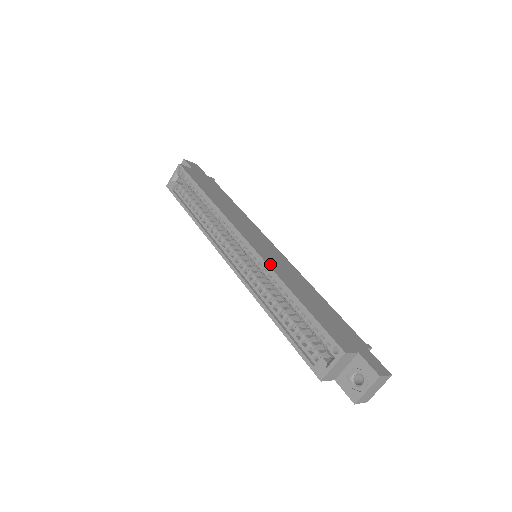
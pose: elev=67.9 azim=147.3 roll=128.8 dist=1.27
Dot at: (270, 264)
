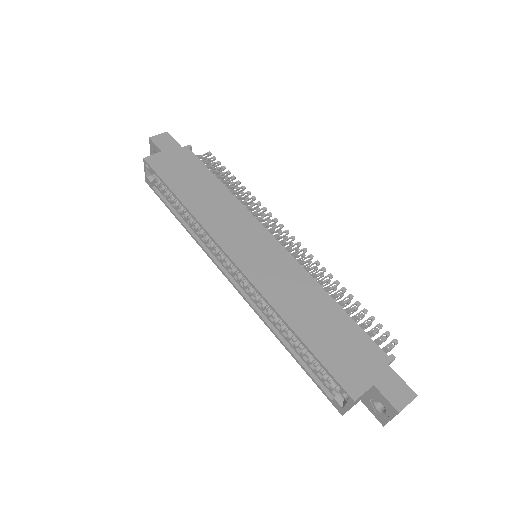
Dot at: (263, 289)
